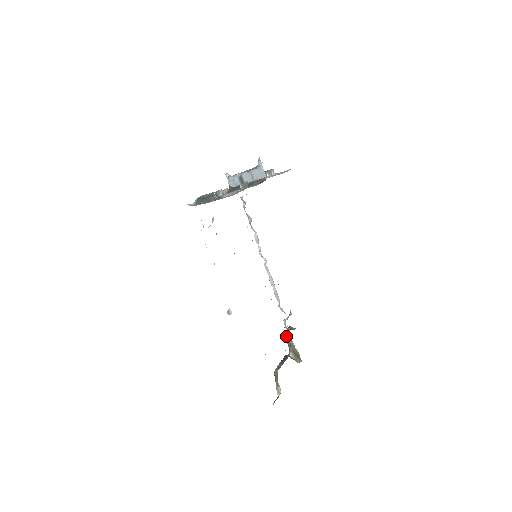
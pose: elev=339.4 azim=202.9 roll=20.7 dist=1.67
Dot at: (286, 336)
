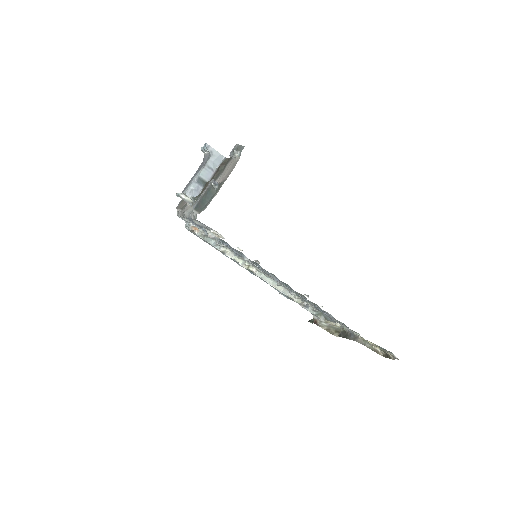
Dot at: (319, 326)
